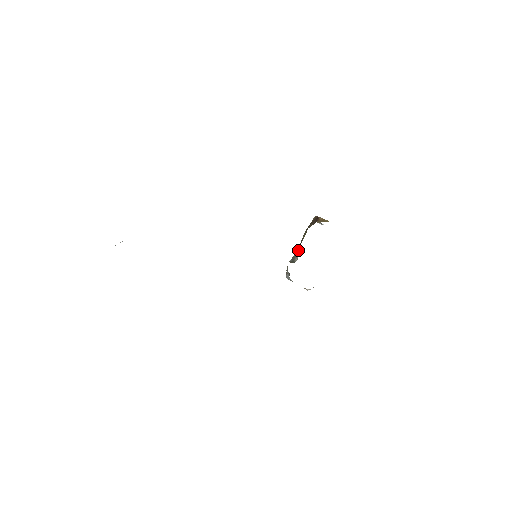
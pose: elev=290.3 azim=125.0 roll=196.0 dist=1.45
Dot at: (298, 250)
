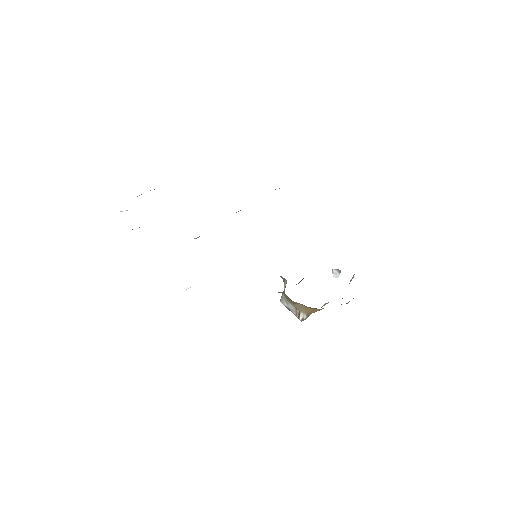
Dot at: (303, 278)
